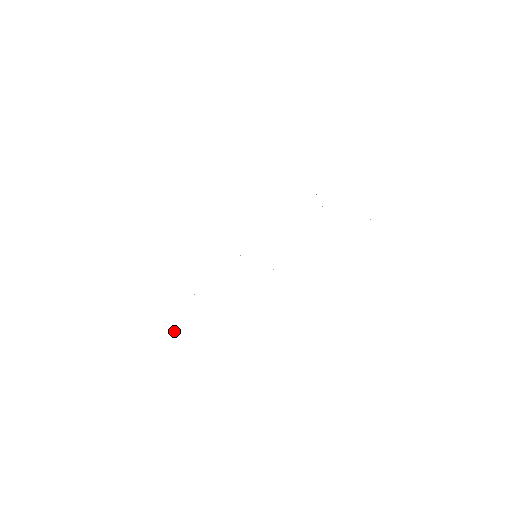
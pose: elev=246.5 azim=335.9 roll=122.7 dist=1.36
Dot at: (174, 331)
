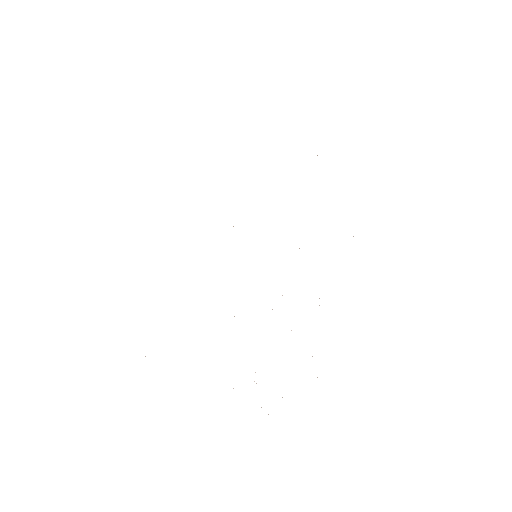
Dot at: occluded
